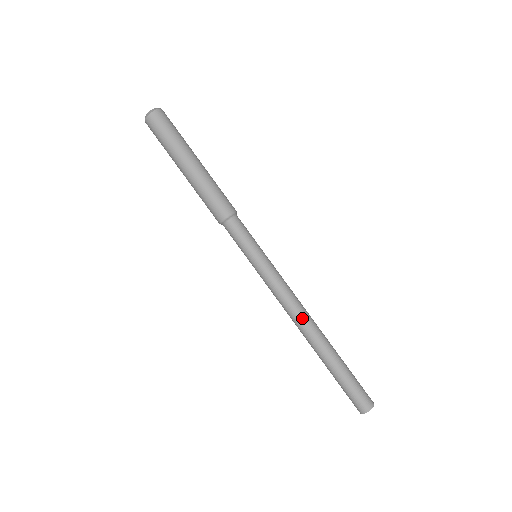
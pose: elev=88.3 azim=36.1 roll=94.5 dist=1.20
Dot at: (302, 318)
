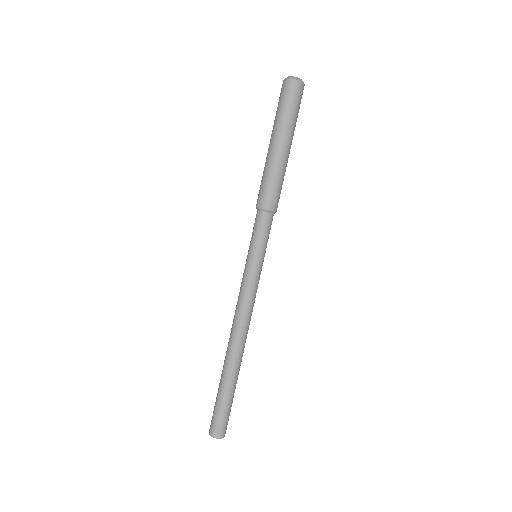
Dot at: (237, 330)
